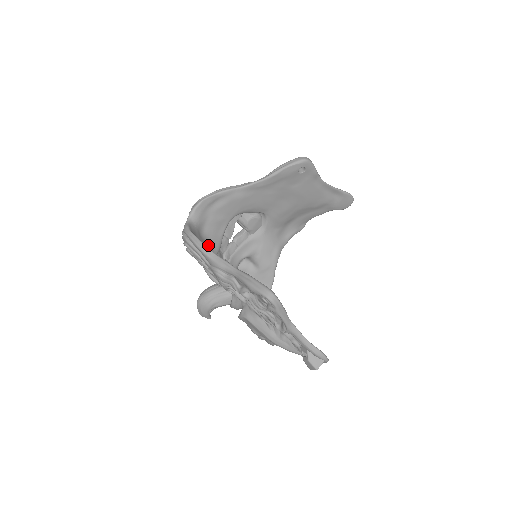
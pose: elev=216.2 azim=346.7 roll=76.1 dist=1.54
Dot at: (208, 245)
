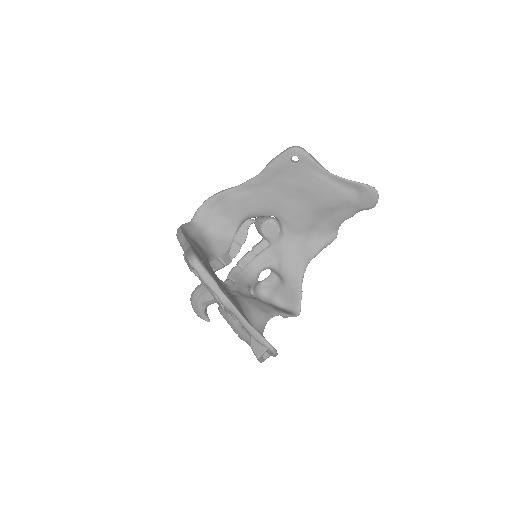
Dot at: (209, 245)
